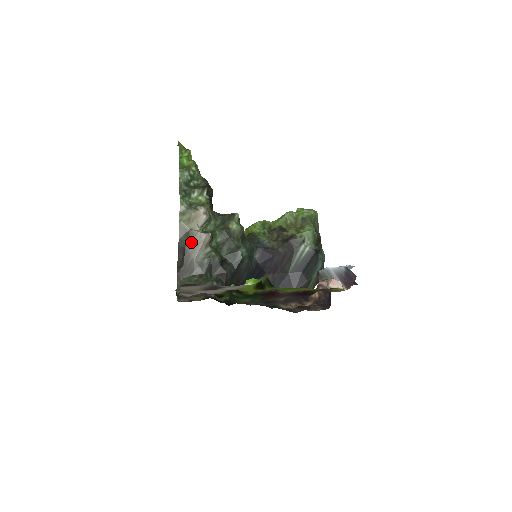
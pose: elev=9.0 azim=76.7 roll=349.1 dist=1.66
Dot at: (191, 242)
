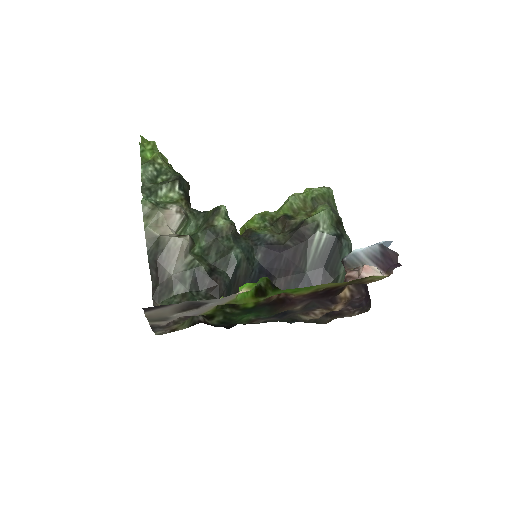
Dot at: (163, 252)
